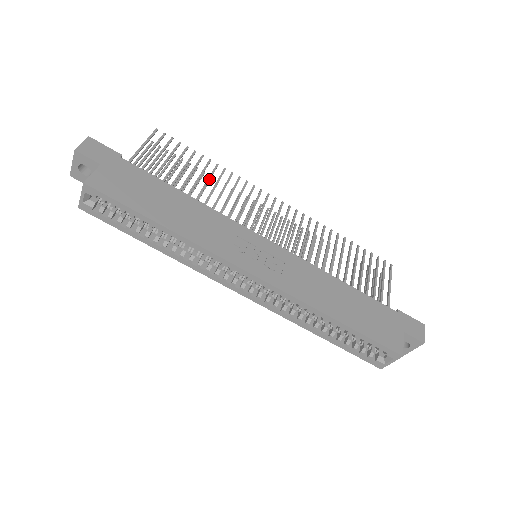
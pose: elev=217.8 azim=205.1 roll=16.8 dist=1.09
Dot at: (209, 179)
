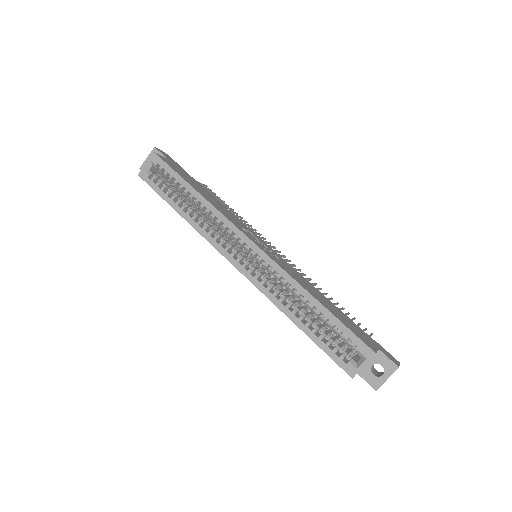
Dot at: (234, 214)
